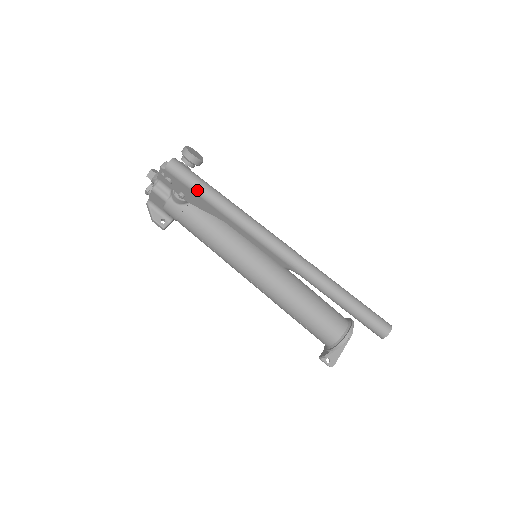
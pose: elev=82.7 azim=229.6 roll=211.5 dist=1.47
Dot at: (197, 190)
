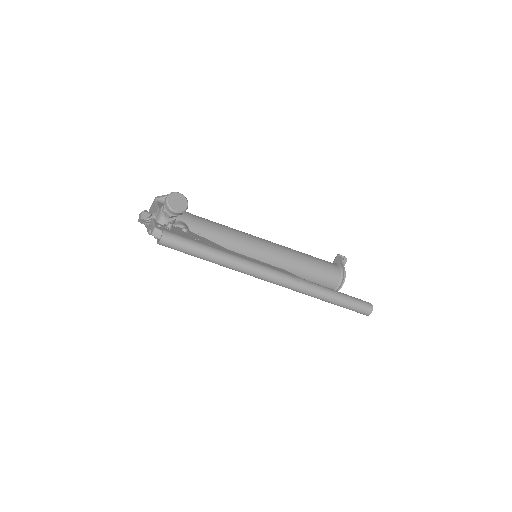
Dot at: occluded
